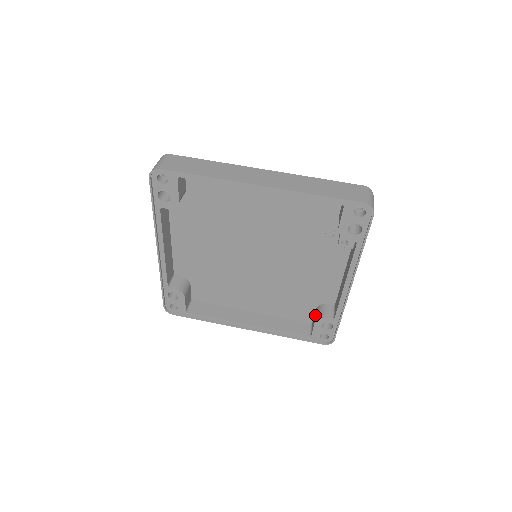
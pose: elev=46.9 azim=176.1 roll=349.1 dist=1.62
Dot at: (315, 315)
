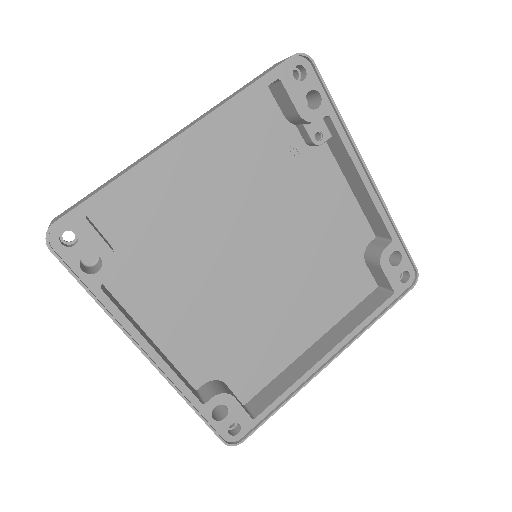
Dot at: (372, 265)
